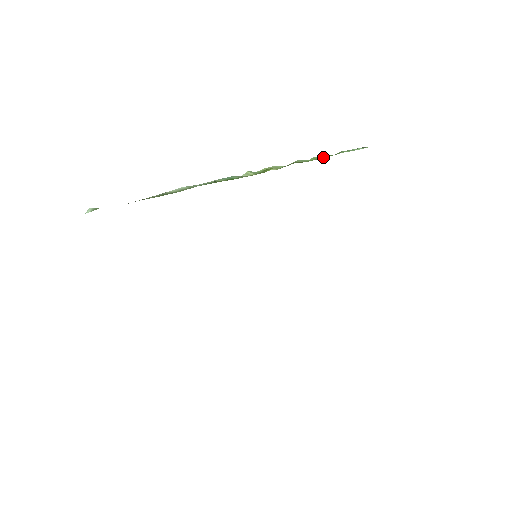
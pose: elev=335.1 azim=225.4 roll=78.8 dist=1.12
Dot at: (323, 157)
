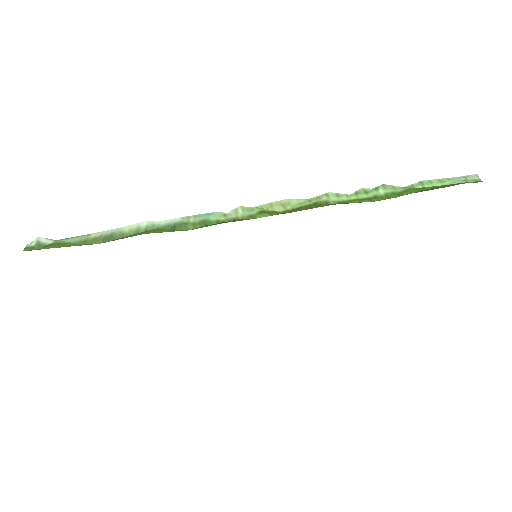
Dot at: (374, 194)
